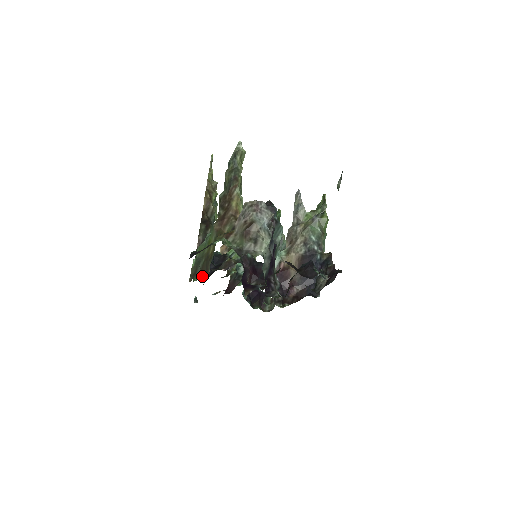
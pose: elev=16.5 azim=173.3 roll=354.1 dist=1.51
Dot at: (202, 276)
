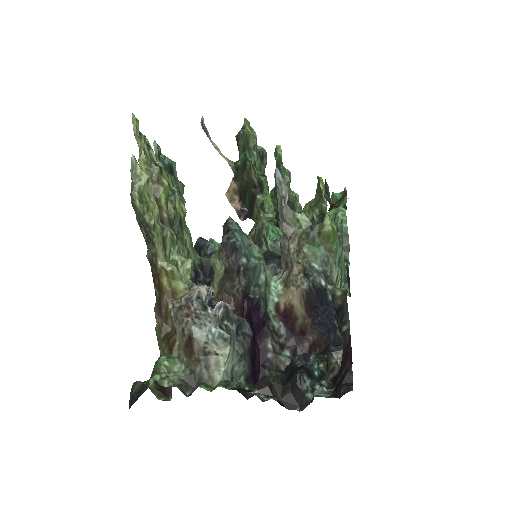
Dot at: occluded
